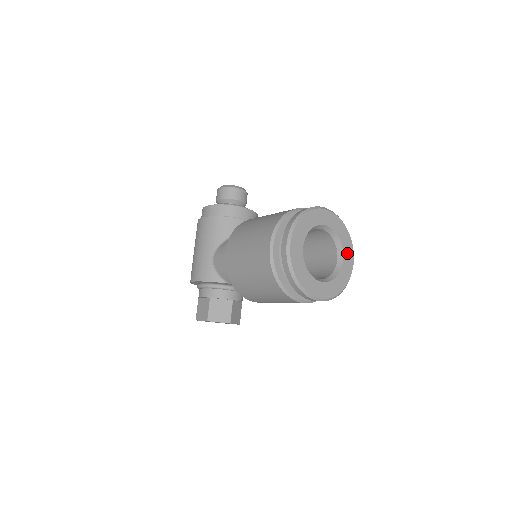
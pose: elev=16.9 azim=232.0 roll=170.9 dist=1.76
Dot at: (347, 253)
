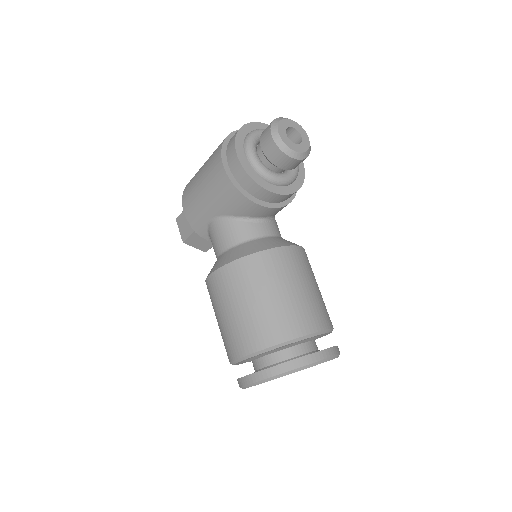
Dot at: occluded
